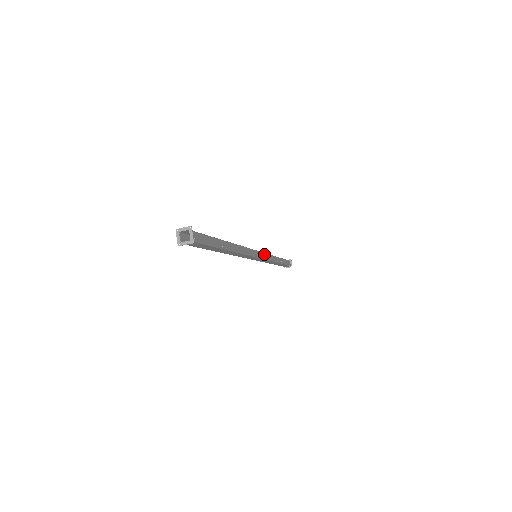
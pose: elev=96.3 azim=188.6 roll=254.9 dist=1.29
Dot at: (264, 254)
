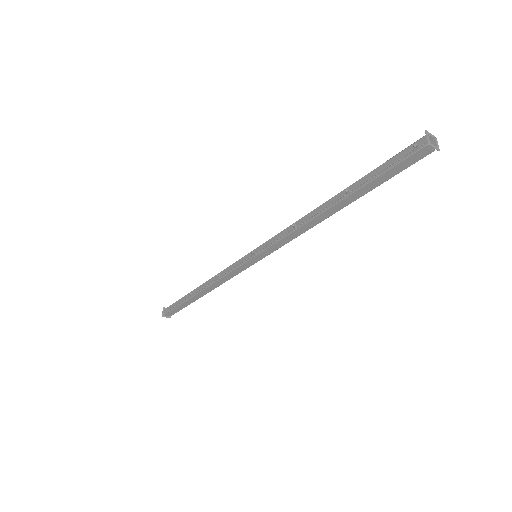
Dot at: occluded
